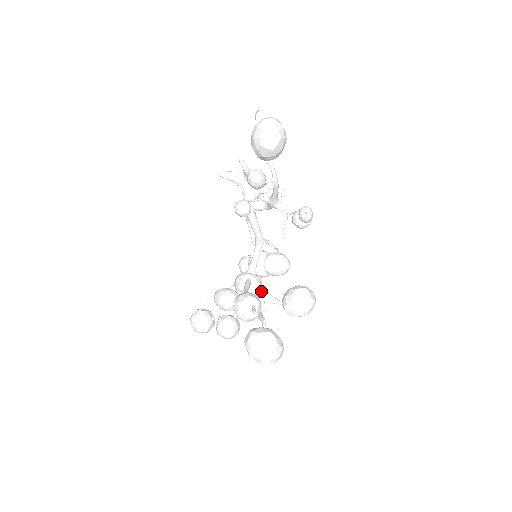
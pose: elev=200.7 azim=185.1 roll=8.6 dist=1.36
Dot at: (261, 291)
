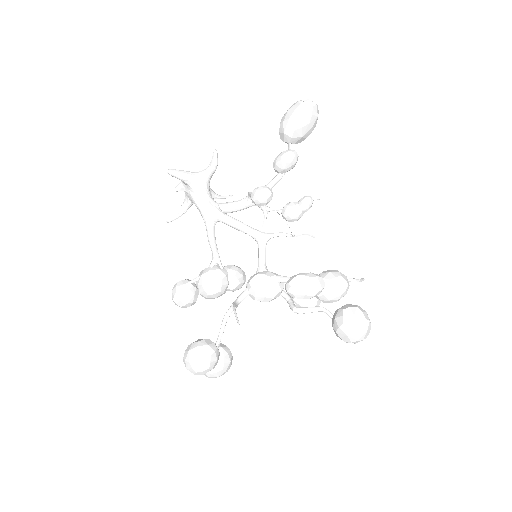
Dot at: occluded
